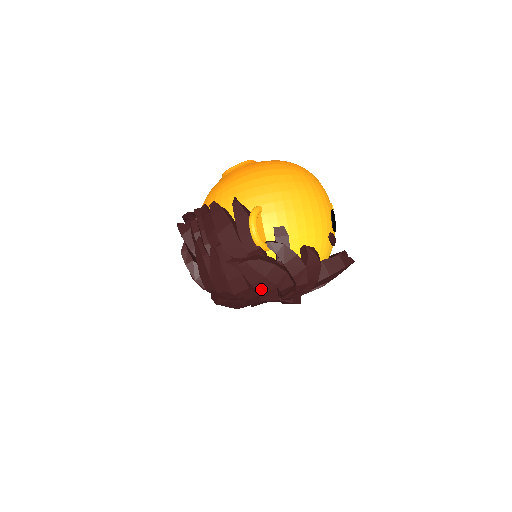
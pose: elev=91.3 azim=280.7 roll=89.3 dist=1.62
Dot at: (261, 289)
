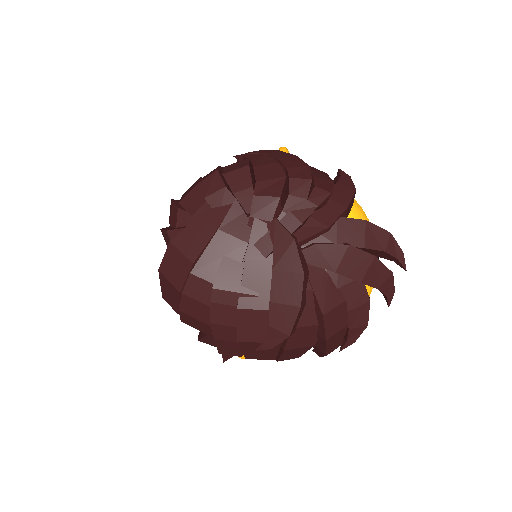
Dot at: (263, 175)
